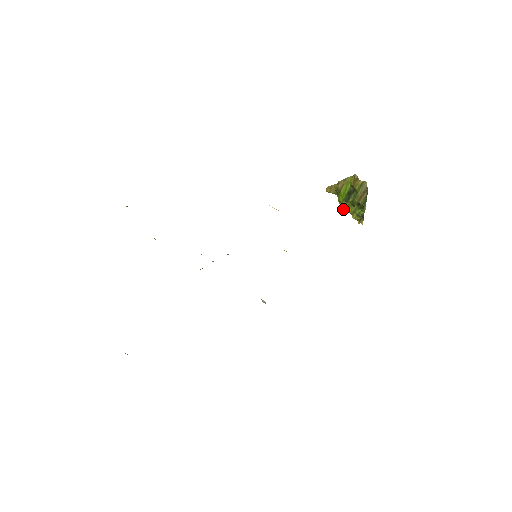
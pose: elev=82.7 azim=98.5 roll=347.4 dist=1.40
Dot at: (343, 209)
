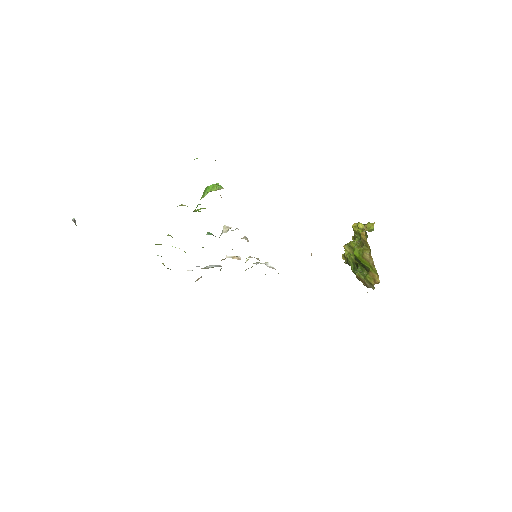
Dot at: (354, 228)
